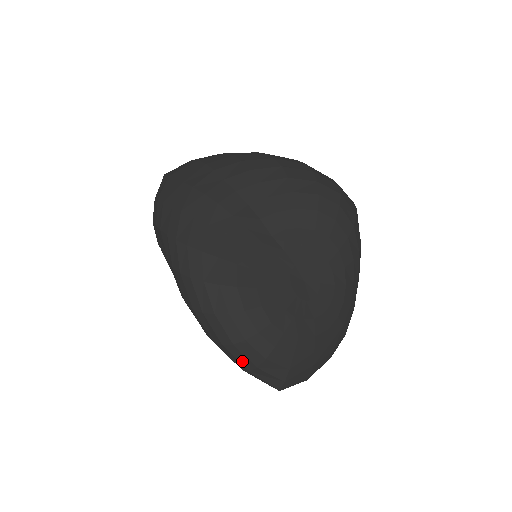
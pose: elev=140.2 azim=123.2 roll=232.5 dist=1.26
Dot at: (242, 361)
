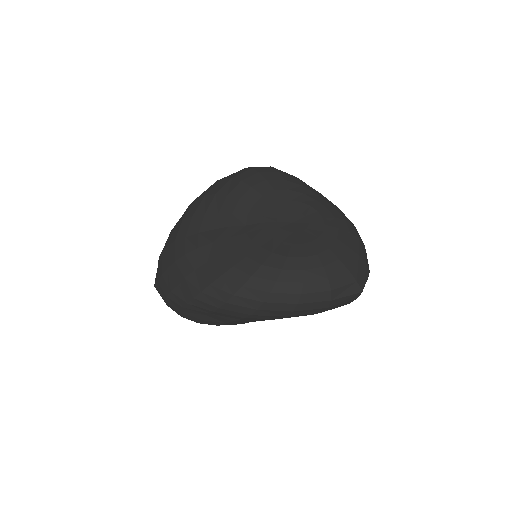
Dot at: (319, 299)
